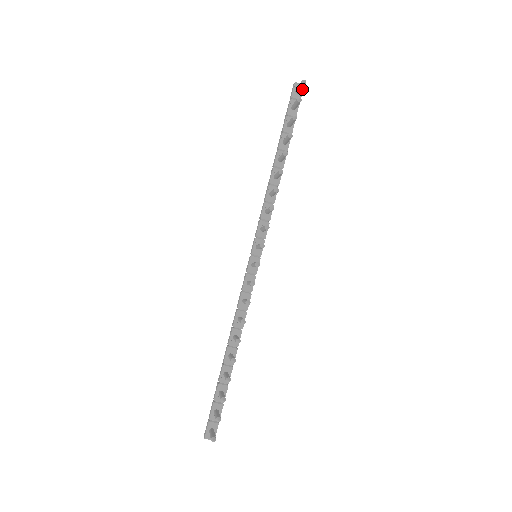
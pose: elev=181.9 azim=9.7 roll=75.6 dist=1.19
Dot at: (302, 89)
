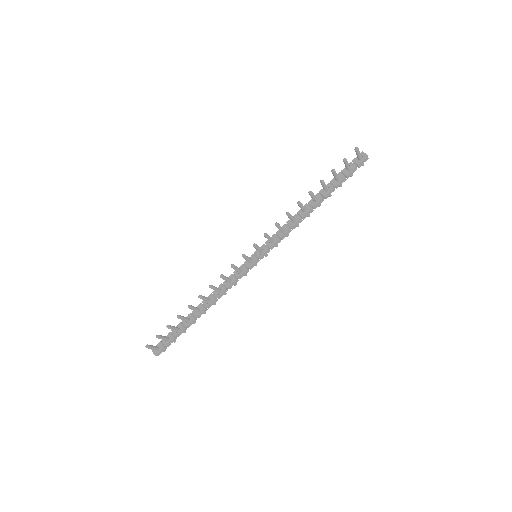
Dot at: (364, 158)
